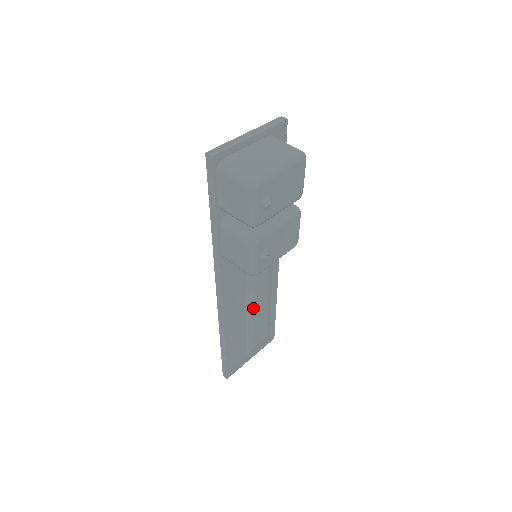
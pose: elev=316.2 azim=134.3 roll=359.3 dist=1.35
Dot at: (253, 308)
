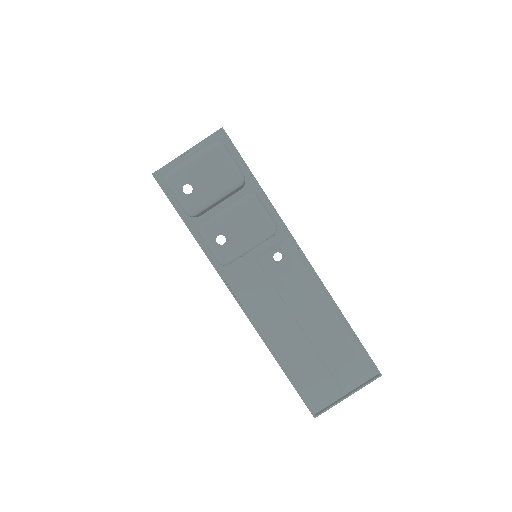
Dot at: (307, 324)
